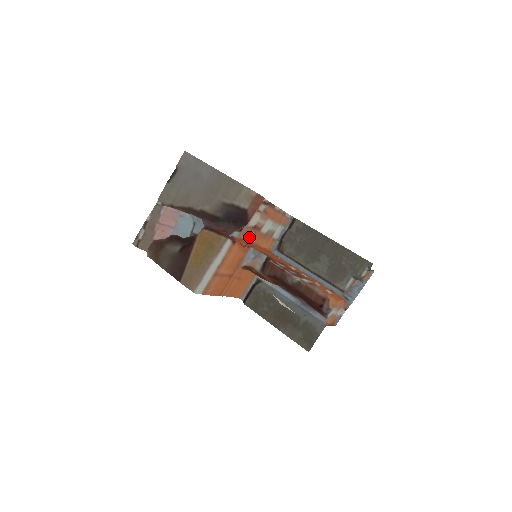
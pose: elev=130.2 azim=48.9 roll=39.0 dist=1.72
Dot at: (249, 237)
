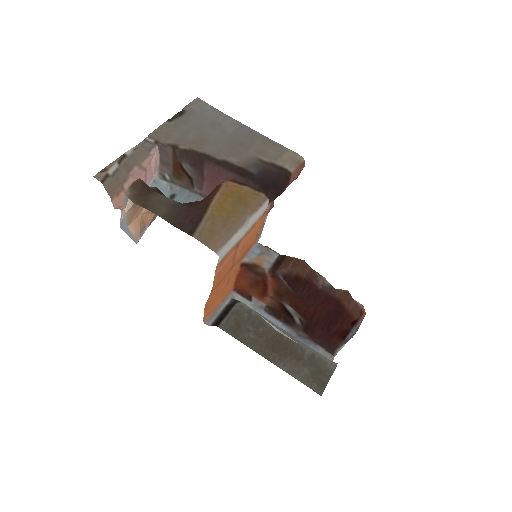
Dot at: occluded
